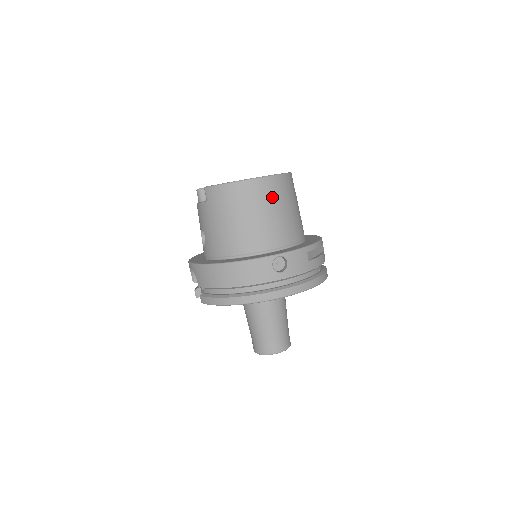
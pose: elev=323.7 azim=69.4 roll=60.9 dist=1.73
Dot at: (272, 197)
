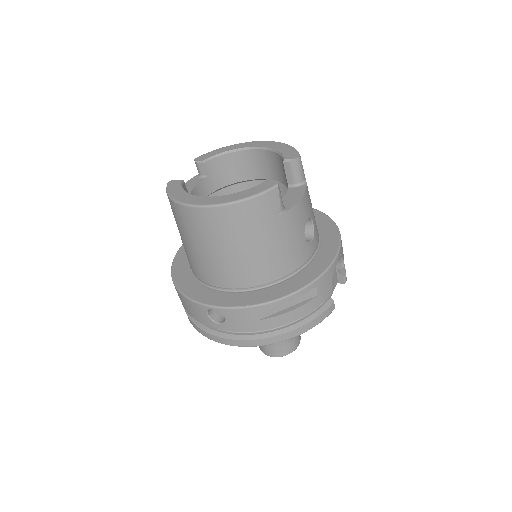
Dot at: (219, 232)
